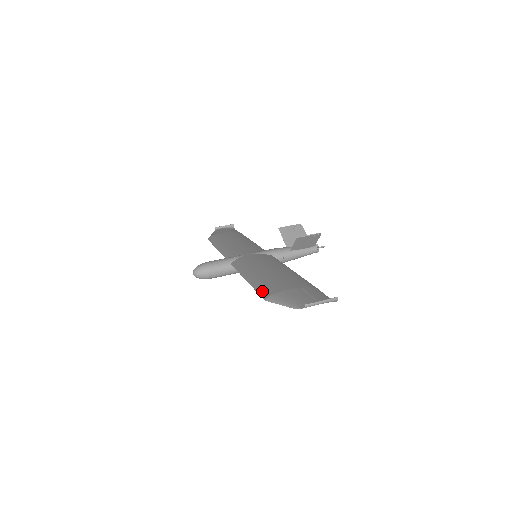
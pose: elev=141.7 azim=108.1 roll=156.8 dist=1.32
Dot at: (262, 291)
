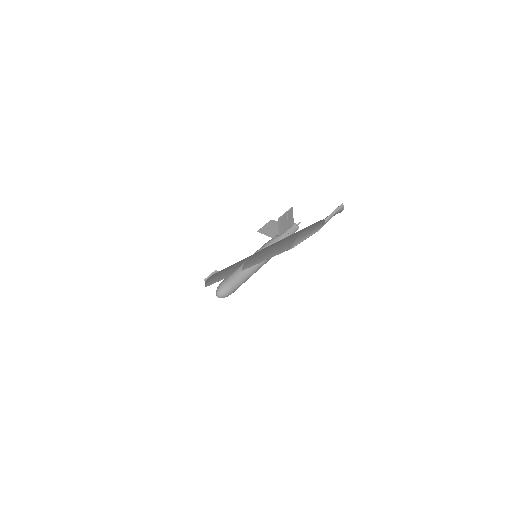
Dot at: (284, 248)
